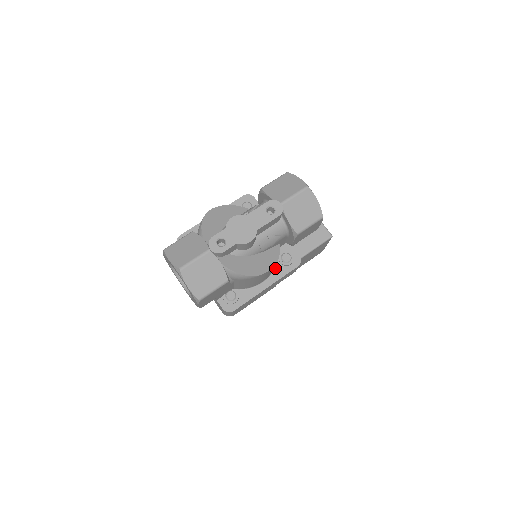
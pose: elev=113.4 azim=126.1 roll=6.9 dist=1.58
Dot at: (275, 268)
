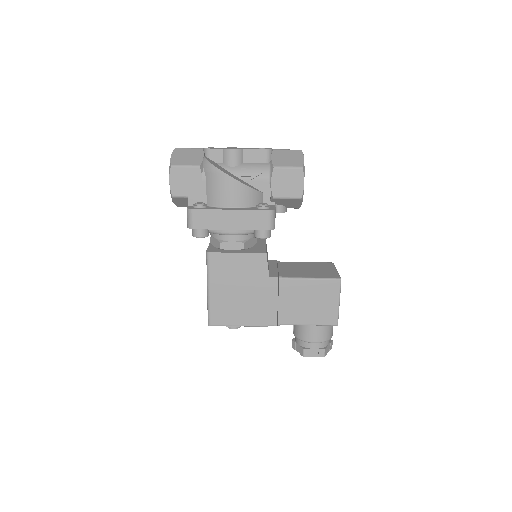
Dot at: (249, 208)
